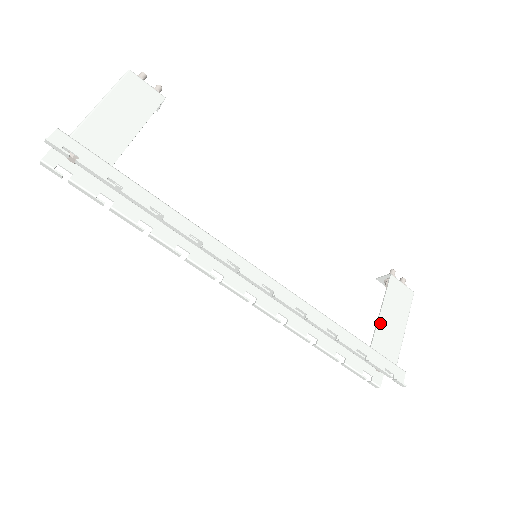
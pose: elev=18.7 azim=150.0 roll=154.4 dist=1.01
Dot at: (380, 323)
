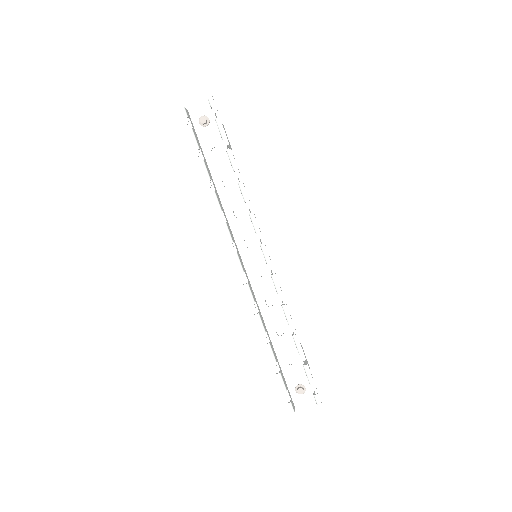
Dot at: occluded
